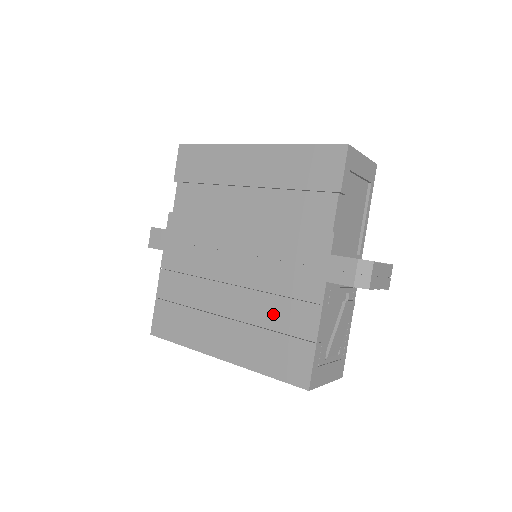
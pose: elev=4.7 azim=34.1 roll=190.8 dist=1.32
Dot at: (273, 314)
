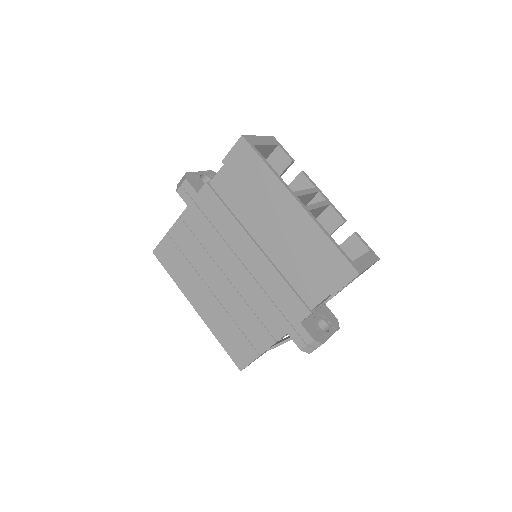
Dot at: (244, 319)
